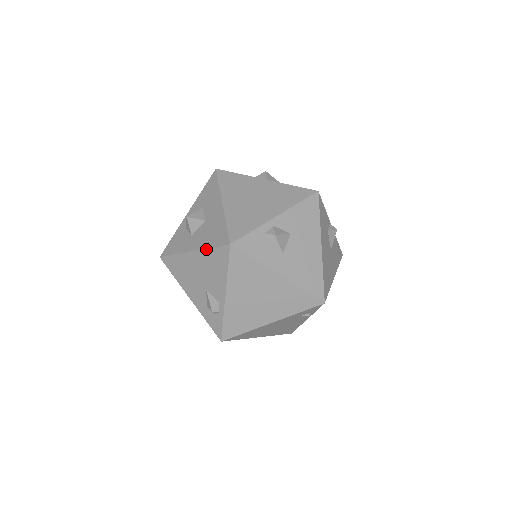
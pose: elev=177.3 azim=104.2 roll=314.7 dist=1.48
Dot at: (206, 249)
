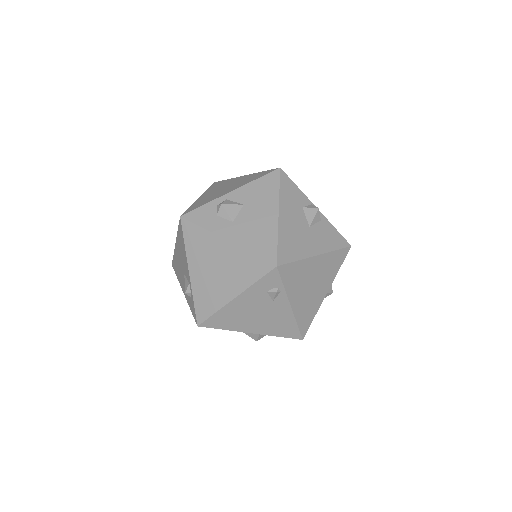
Dot at: (177, 233)
